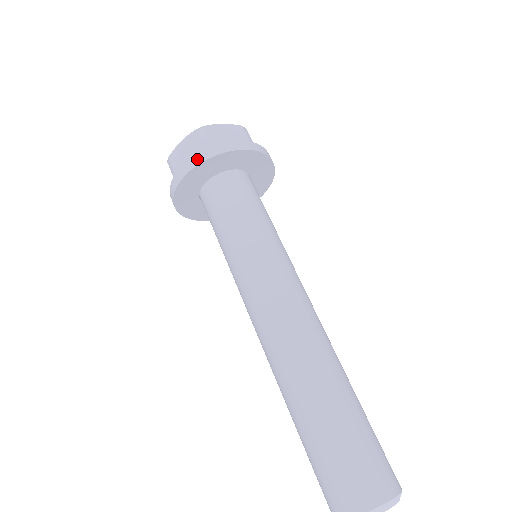
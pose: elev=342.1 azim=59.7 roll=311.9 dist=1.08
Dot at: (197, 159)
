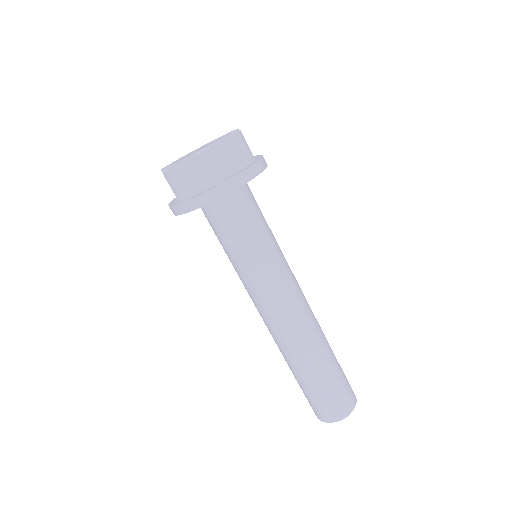
Dot at: (210, 196)
